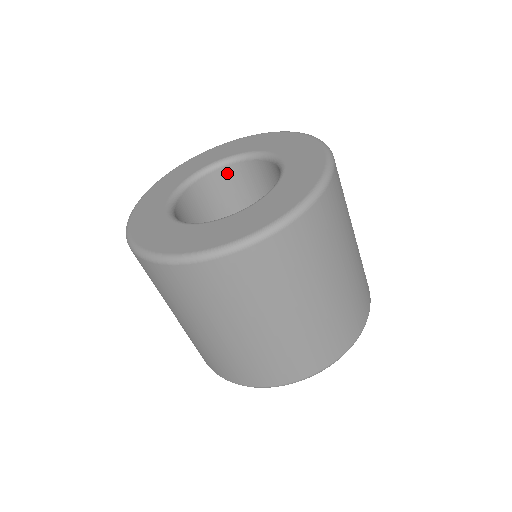
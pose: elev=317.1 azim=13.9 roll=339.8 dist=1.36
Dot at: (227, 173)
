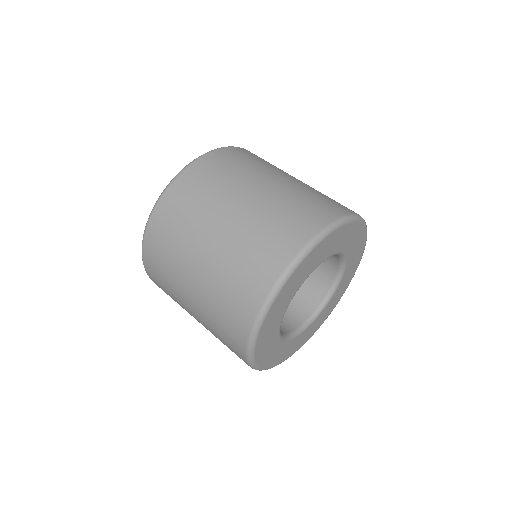
Dot at: occluded
